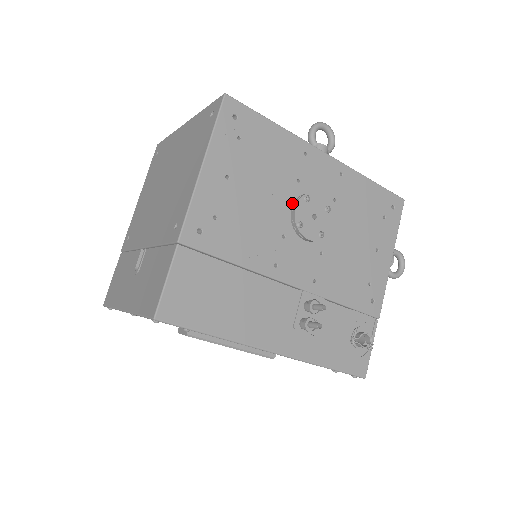
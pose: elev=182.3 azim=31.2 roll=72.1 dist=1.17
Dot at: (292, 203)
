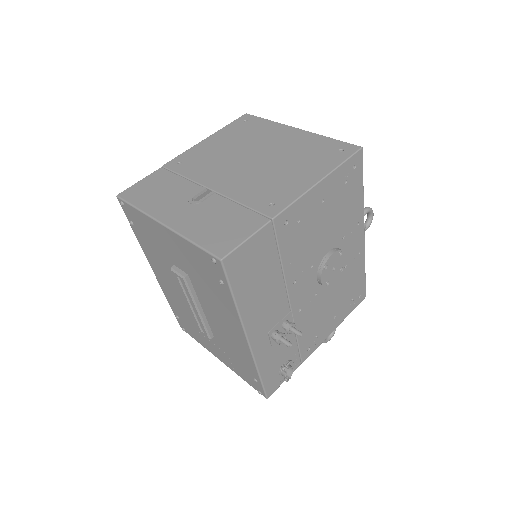
Dot at: (331, 249)
